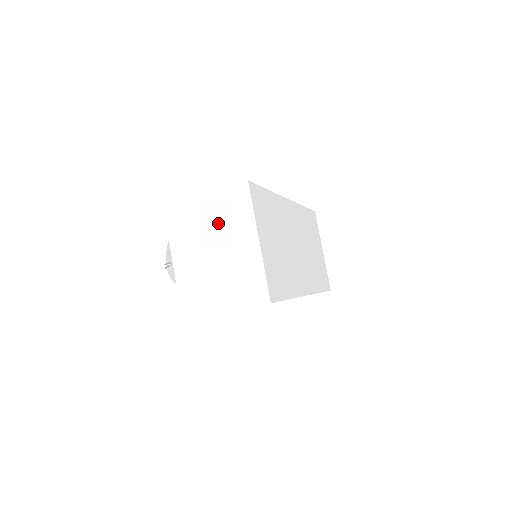
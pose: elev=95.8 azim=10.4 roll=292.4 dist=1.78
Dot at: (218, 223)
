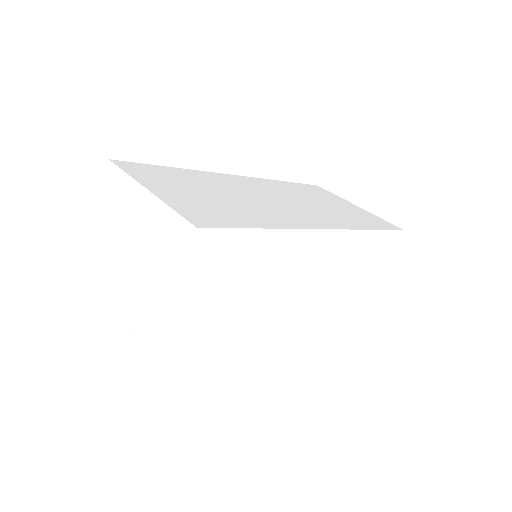
Dot at: (117, 225)
